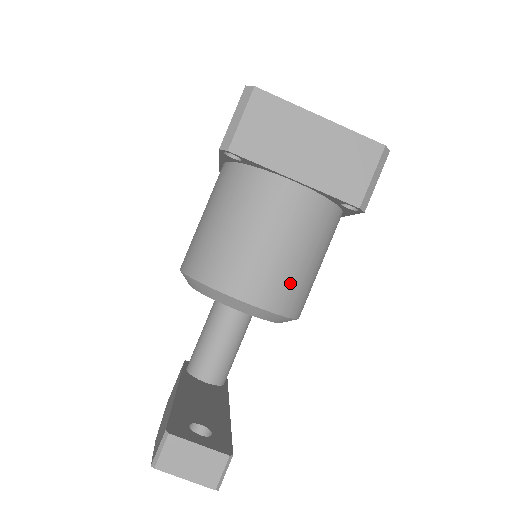
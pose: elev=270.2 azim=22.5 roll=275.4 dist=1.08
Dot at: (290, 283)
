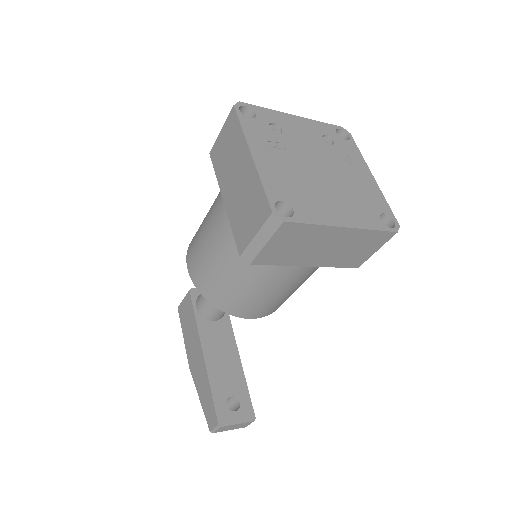
Dot at: (288, 297)
